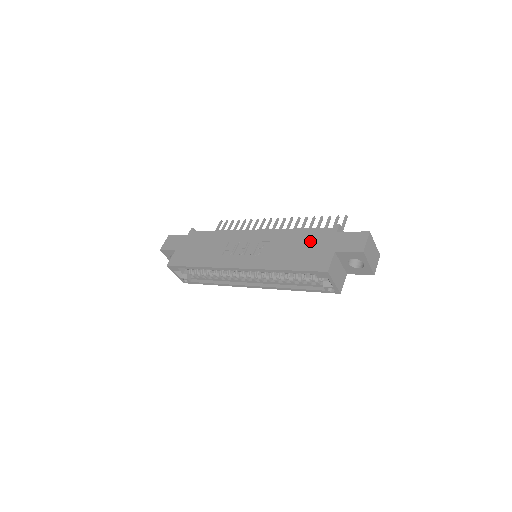
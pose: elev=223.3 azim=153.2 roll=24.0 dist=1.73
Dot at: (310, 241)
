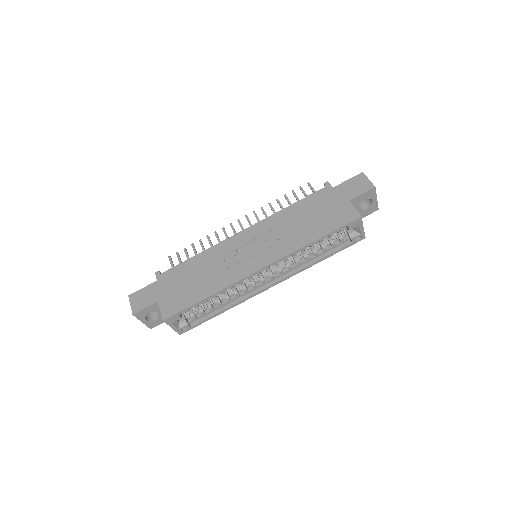
Dot at: (315, 207)
